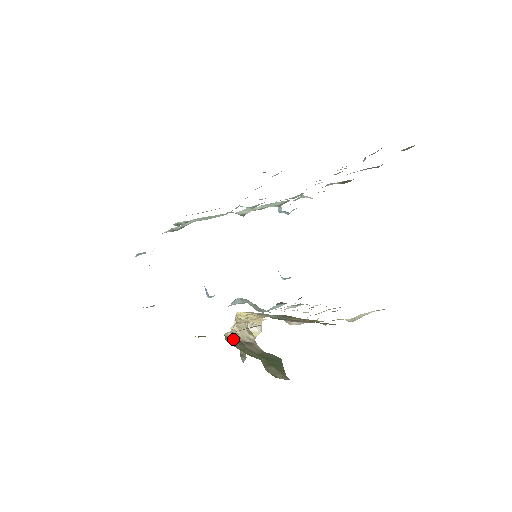
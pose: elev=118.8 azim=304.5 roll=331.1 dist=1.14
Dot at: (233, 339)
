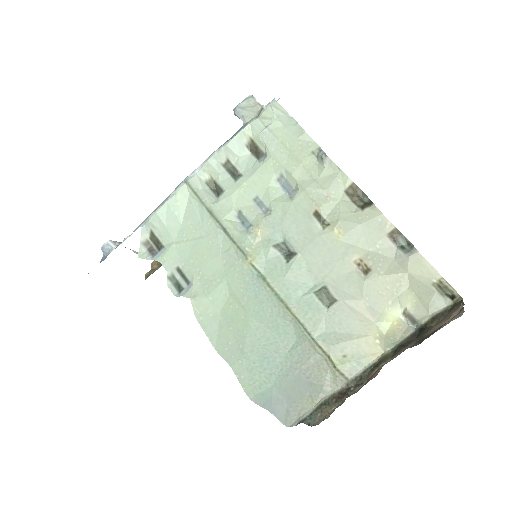
Dot at: occluded
